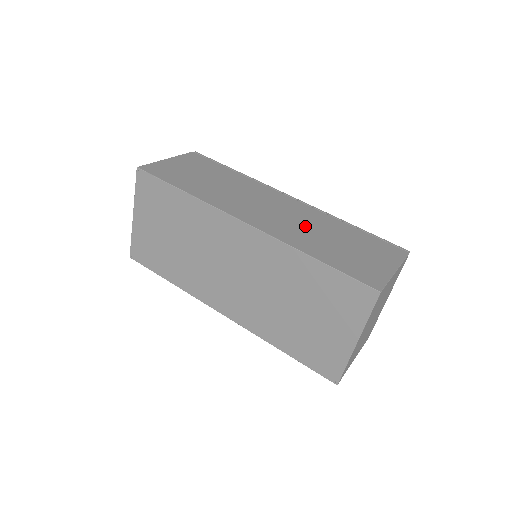
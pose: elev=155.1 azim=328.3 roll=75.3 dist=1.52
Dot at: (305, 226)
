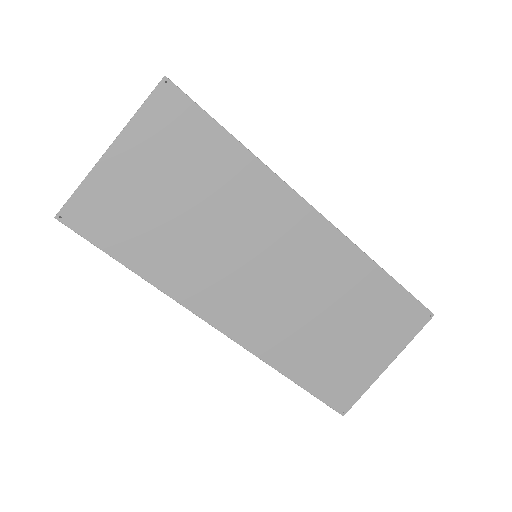
Dot at: occluded
